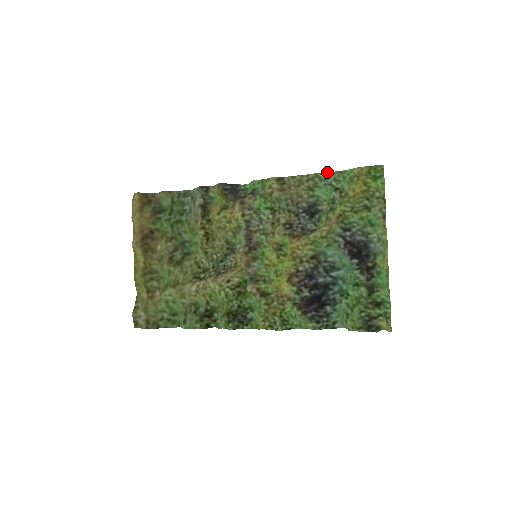
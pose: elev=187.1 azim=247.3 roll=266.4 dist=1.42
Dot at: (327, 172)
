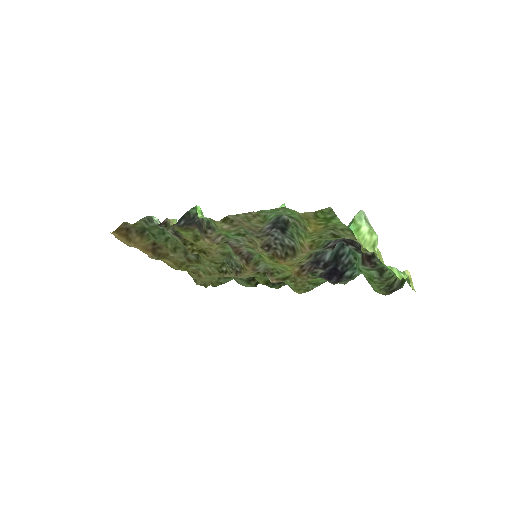
Dot at: (268, 210)
